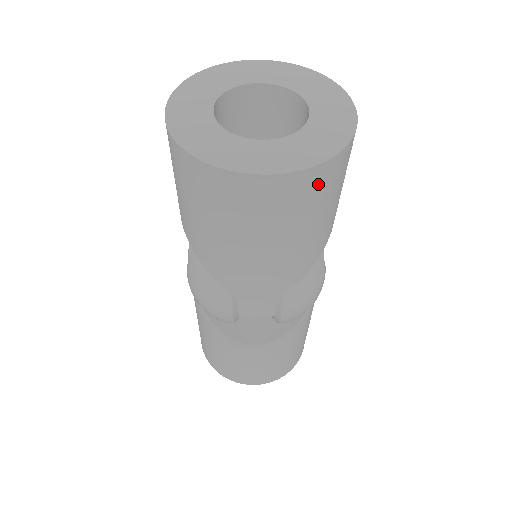
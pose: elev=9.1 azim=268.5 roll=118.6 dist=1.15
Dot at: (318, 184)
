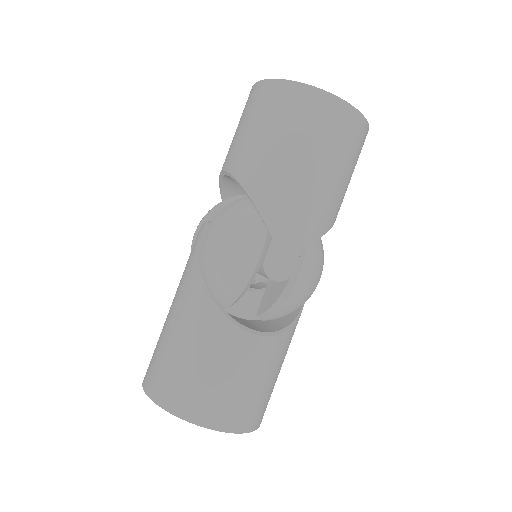
Dot at: (359, 134)
